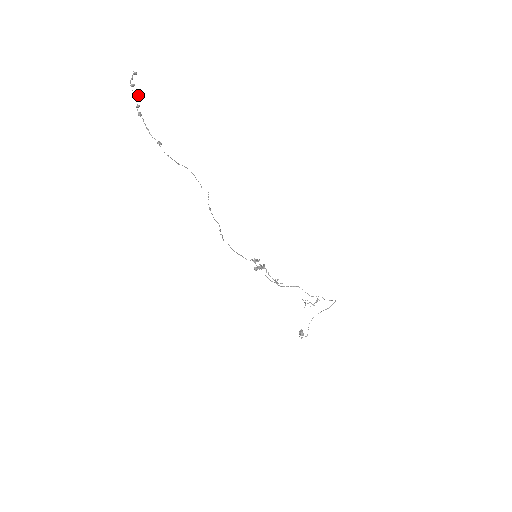
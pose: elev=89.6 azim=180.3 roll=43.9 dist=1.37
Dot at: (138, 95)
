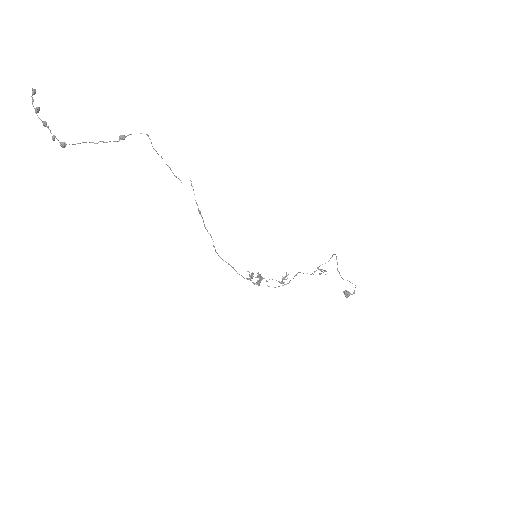
Dot at: (46, 125)
